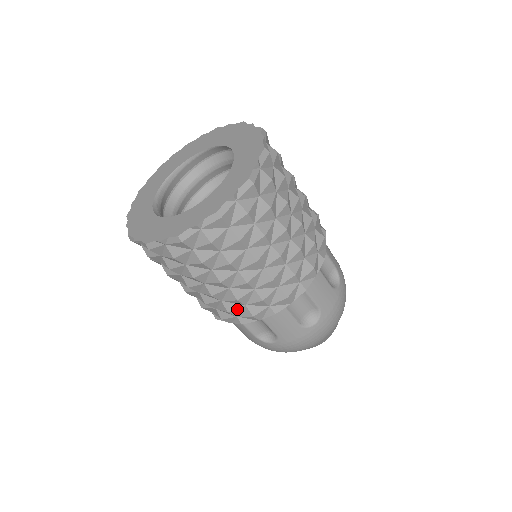
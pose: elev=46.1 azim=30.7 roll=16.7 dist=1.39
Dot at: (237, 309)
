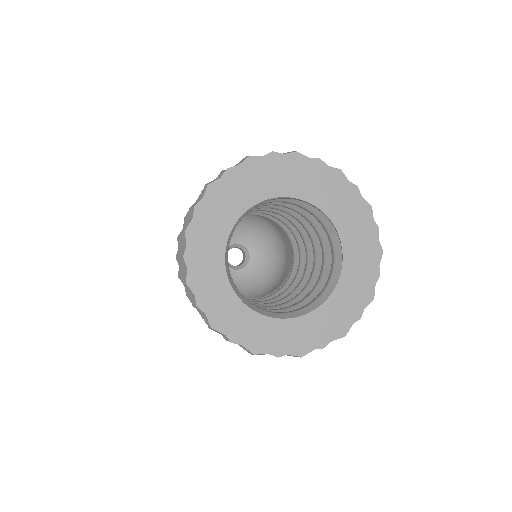
Dot at: occluded
